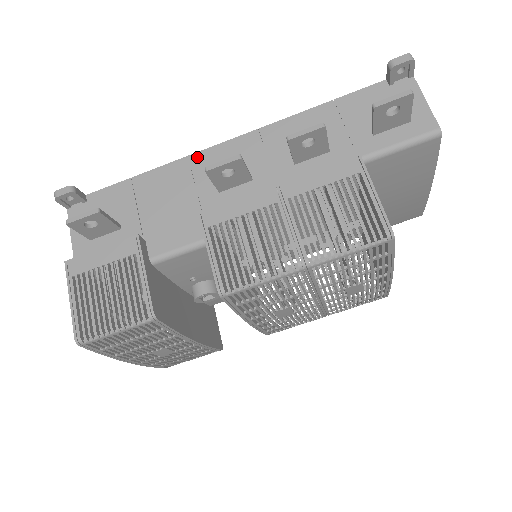
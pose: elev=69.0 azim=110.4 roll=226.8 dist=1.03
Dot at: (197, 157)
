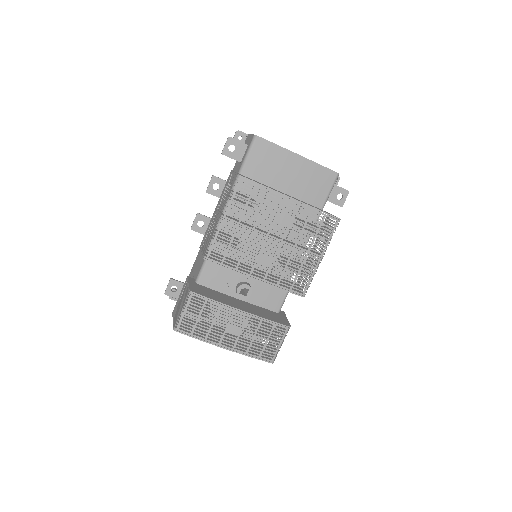
Dot at: occluded
